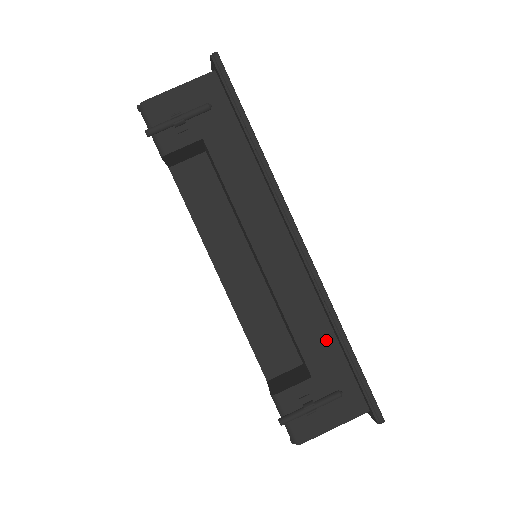
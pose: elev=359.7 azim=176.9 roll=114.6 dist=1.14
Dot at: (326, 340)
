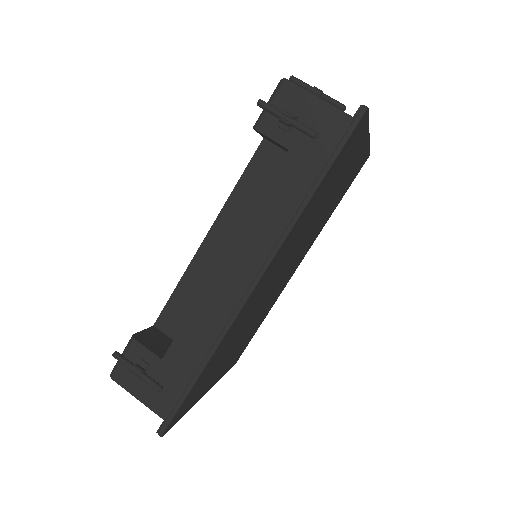
Dot at: (195, 355)
